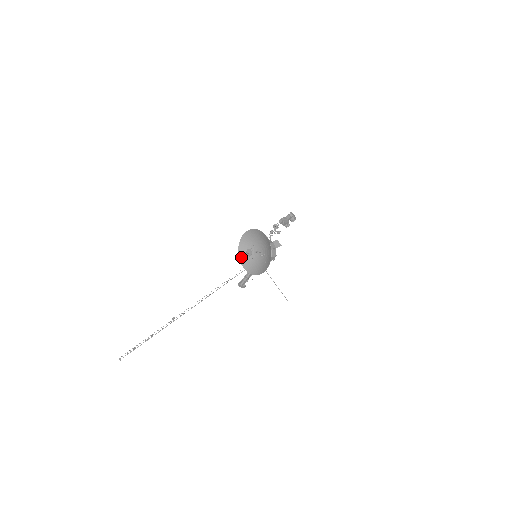
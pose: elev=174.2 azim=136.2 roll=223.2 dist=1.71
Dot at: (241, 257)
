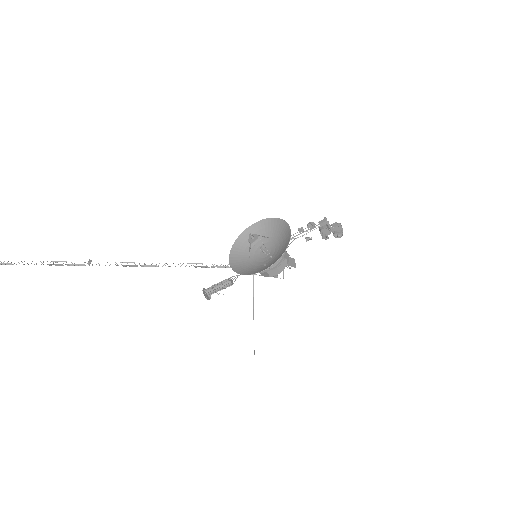
Dot at: (235, 248)
